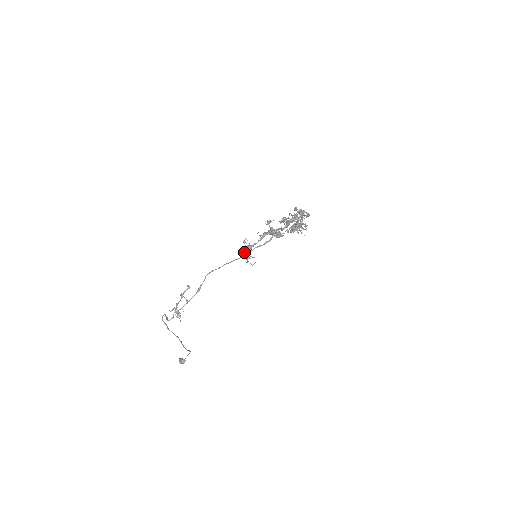
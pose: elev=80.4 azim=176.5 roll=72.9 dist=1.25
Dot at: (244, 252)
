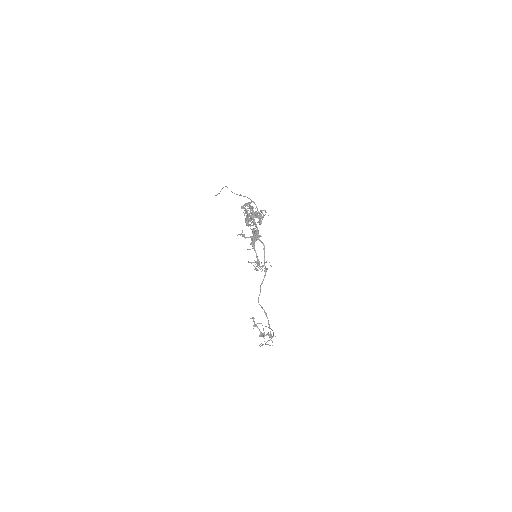
Dot at: occluded
